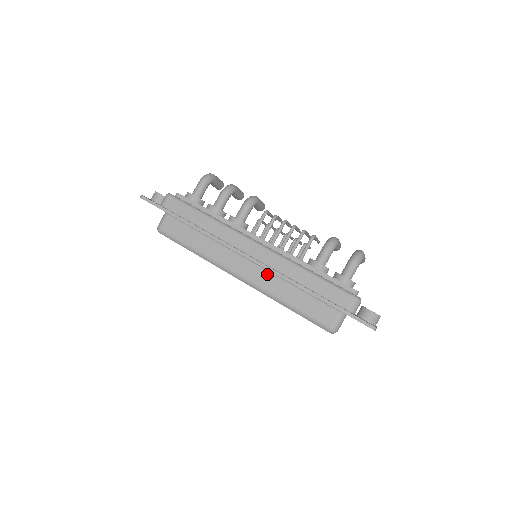
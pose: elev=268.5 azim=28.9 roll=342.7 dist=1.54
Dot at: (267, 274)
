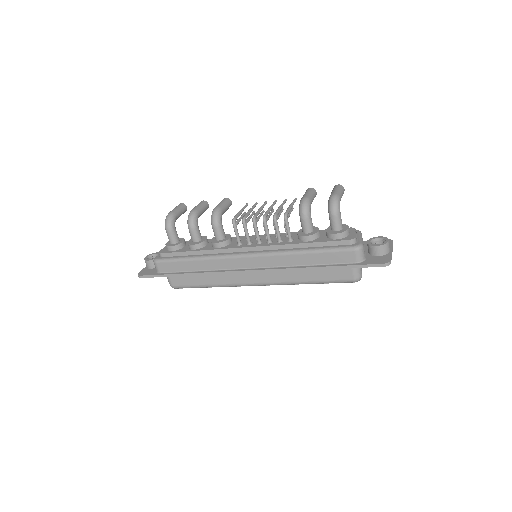
Dot at: occluded
